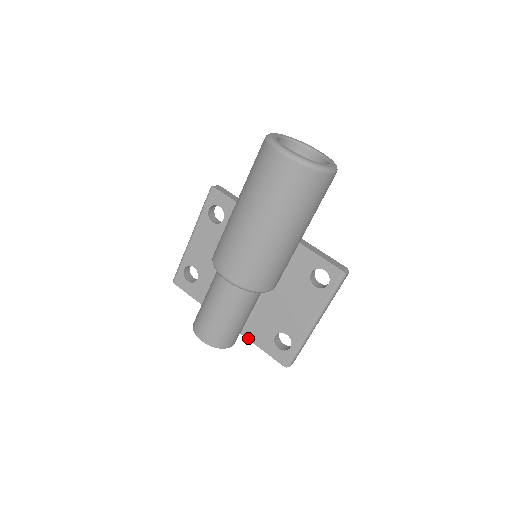
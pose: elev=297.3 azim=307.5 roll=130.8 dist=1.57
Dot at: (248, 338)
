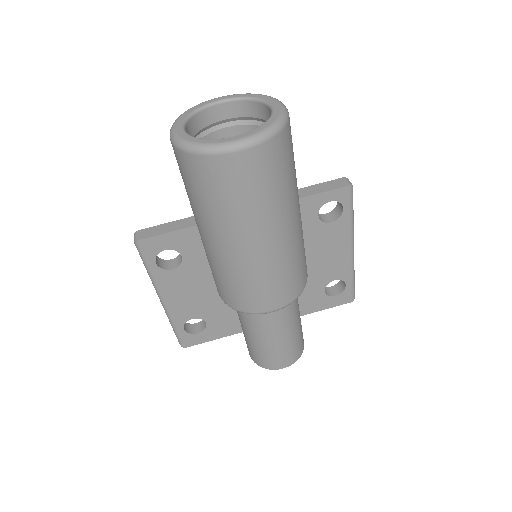
Dot at: (300, 315)
